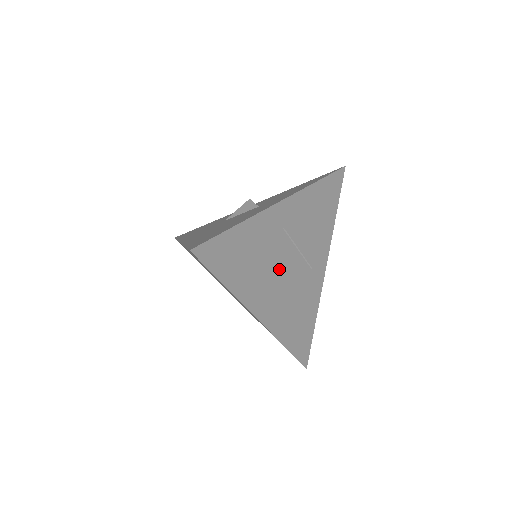
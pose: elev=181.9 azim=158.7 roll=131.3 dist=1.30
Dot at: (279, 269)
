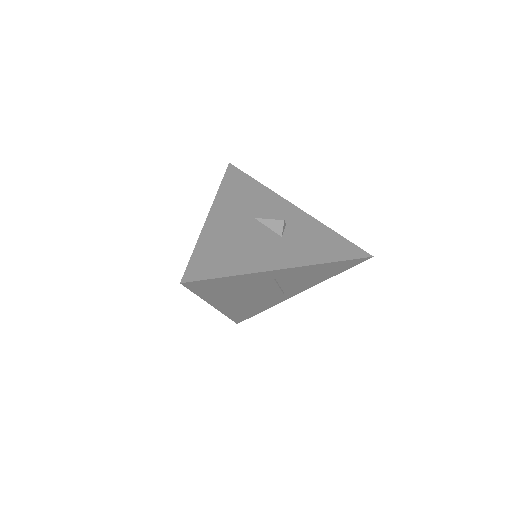
Dot at: (253, 292)
